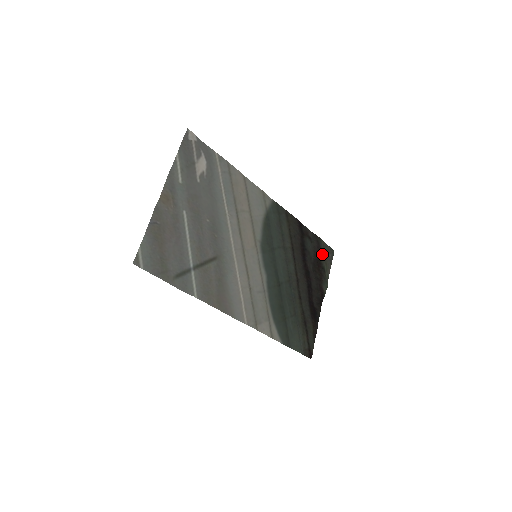
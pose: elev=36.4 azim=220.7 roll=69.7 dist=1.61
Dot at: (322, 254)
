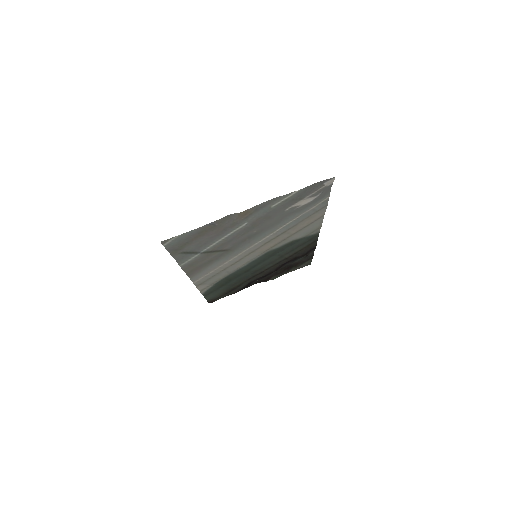
Dot at: (300, 265)
